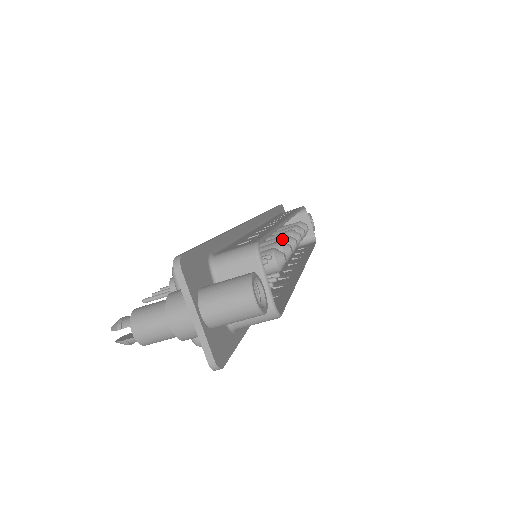
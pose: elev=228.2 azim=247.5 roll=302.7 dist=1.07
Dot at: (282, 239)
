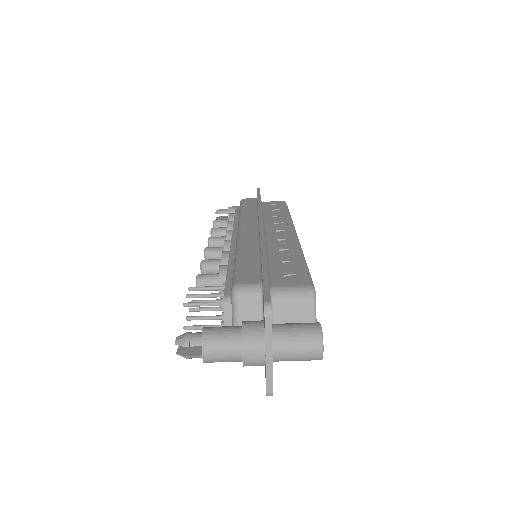
Dot at: occluded
